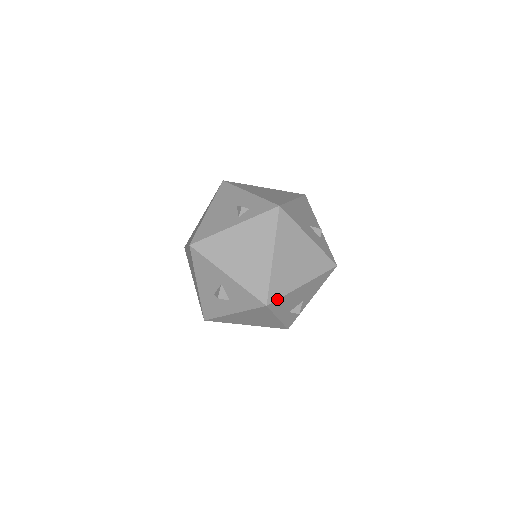
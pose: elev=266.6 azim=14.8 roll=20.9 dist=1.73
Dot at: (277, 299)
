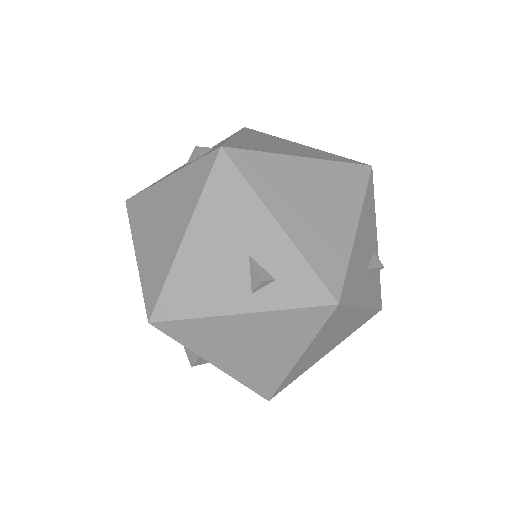
Dot at: (285, 387)
